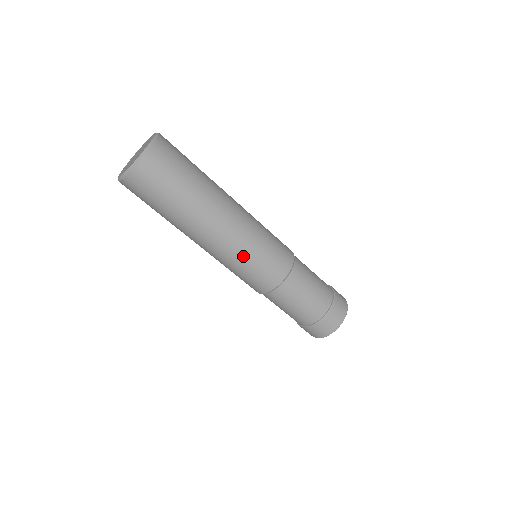
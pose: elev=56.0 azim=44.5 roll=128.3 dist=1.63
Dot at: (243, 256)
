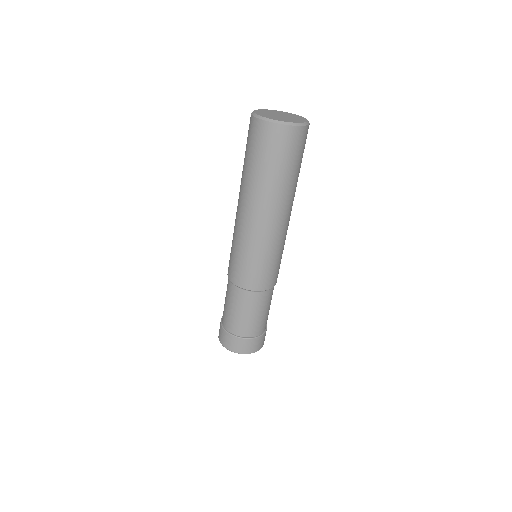
Dot at: (265, 251)
